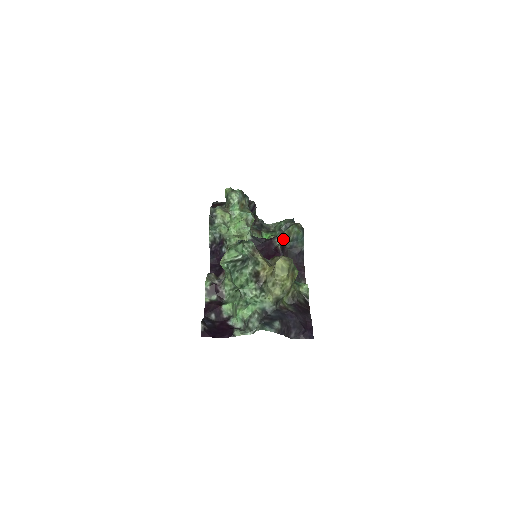
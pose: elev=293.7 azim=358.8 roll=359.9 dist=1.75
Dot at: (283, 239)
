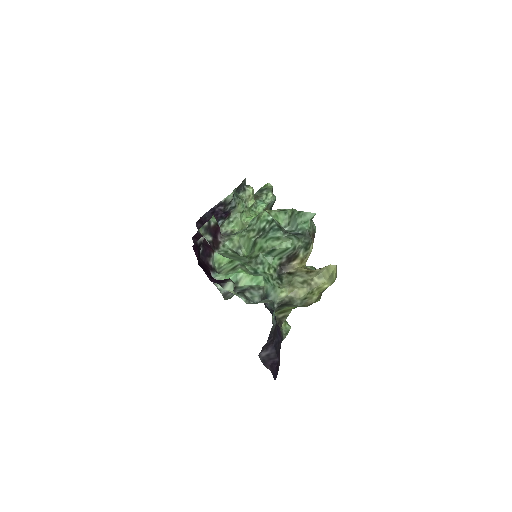
Dot at: occluded
